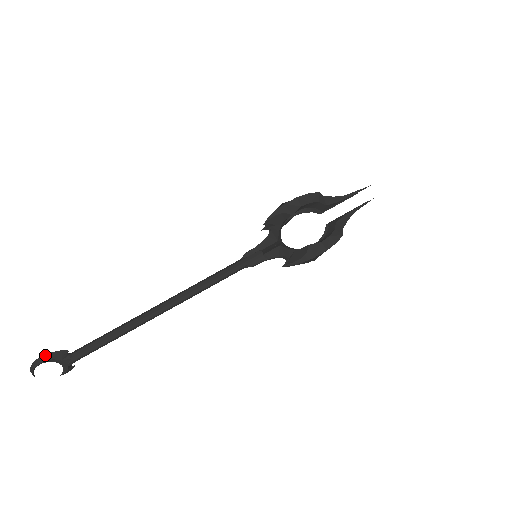
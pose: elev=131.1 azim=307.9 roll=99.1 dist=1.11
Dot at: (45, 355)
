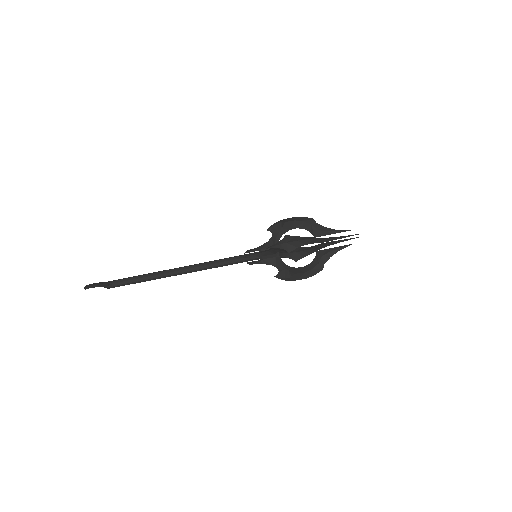
Dot at: (94, 285)
